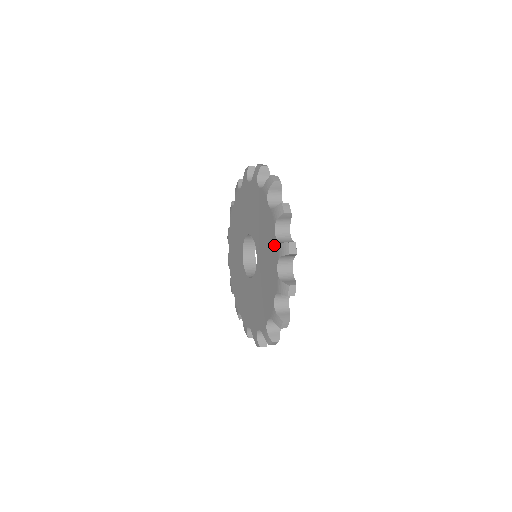
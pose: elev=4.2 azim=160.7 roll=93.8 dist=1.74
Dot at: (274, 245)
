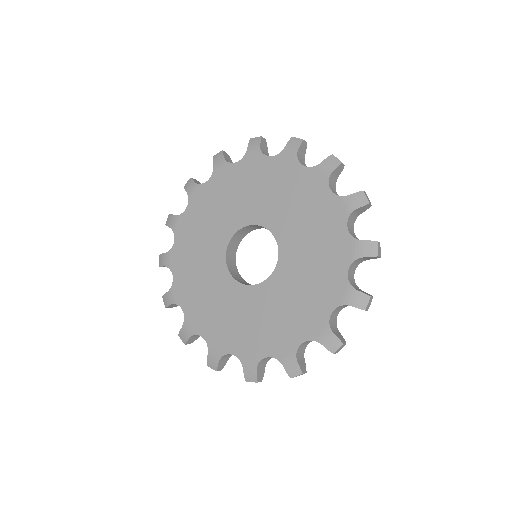
Dot at: (332, 204)
